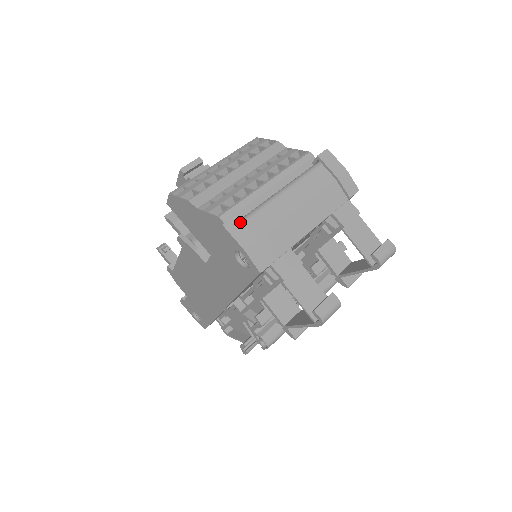
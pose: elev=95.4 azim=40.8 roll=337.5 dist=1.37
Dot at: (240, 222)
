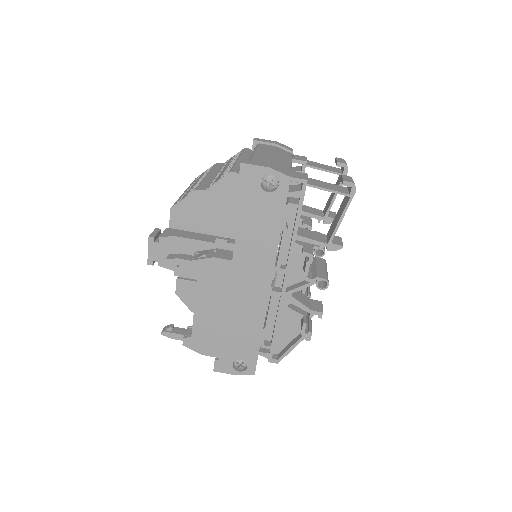
Dot at: (249, 160)
